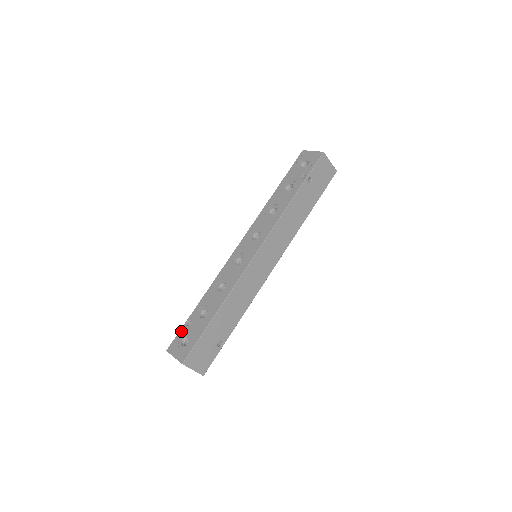
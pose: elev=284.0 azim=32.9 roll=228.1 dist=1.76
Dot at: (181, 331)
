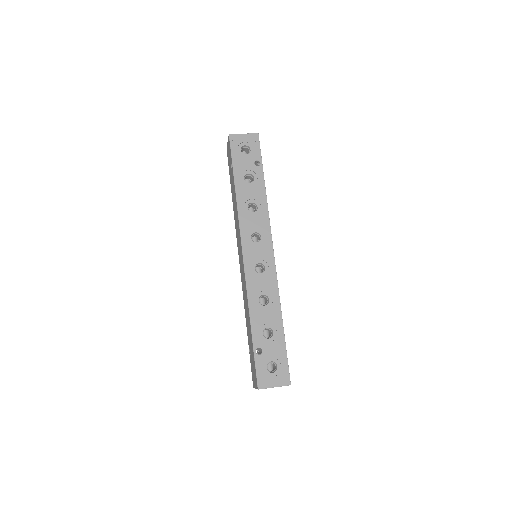
Dot at: (258, 363)
